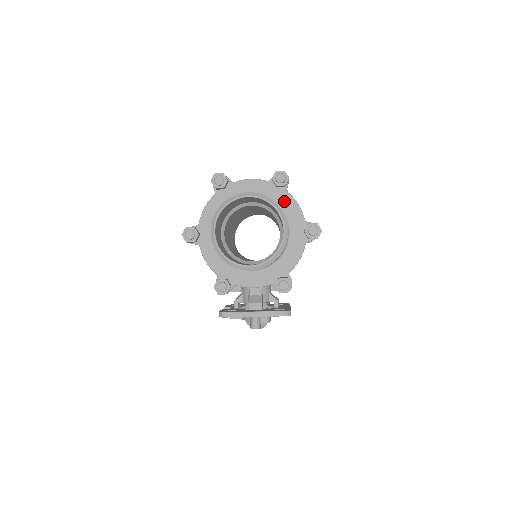
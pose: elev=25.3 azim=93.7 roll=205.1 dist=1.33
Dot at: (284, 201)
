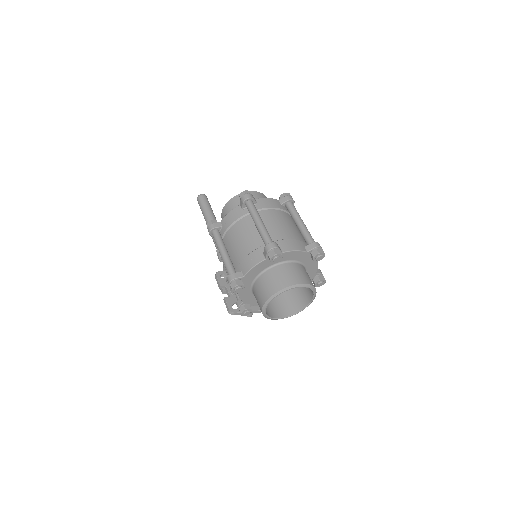
Dot at: (311, 263)
